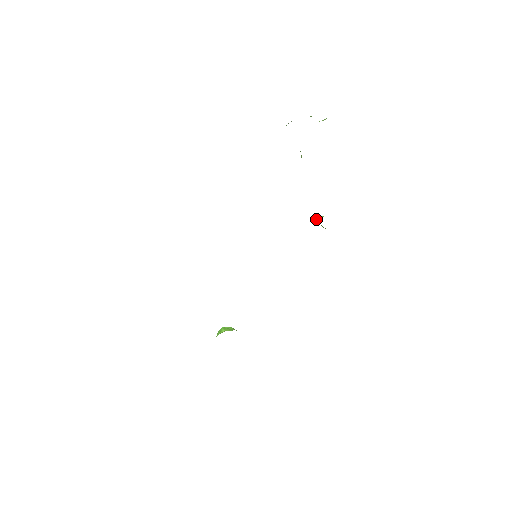
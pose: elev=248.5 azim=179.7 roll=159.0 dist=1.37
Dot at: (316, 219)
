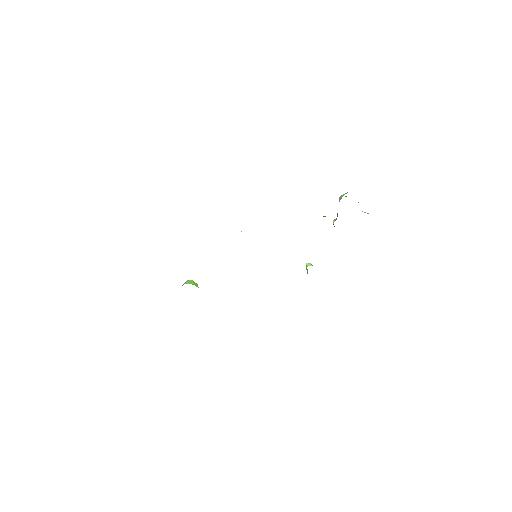
Dot at: (308, 264)
